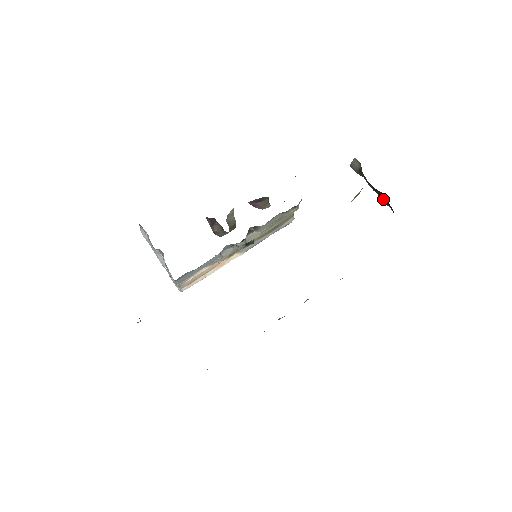
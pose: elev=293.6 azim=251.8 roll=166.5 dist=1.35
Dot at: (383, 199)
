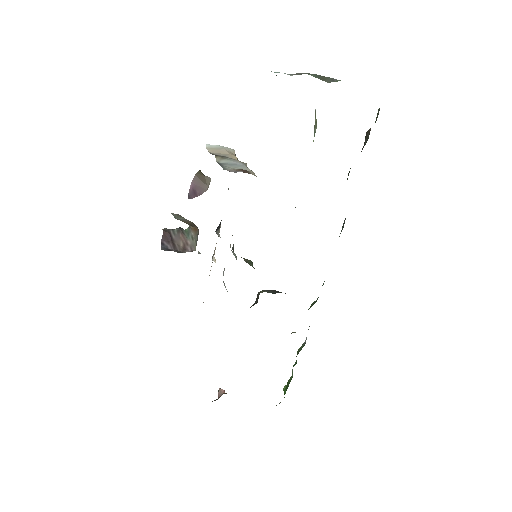
Dot at: occluded
